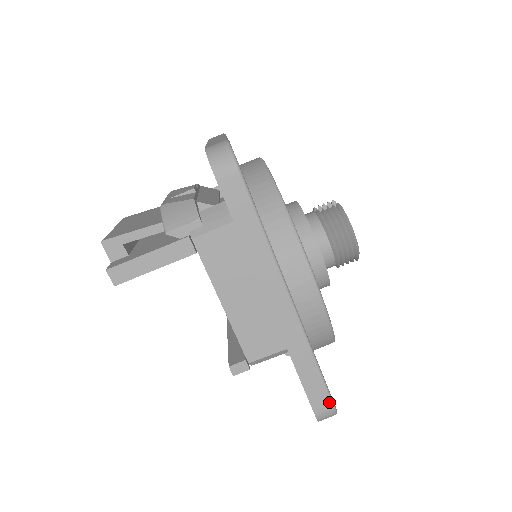
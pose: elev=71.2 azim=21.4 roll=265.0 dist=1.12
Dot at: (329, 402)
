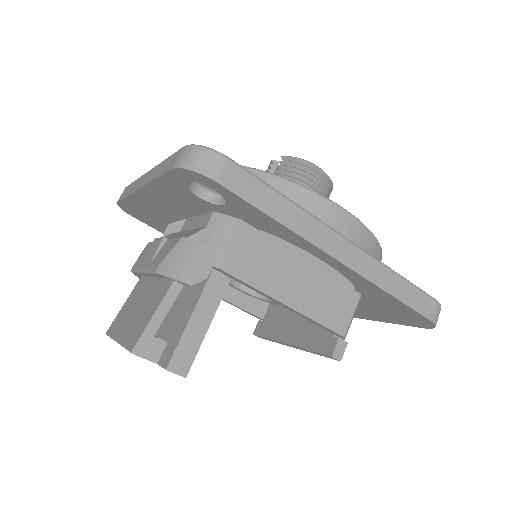
Dot at: (433, 301)
